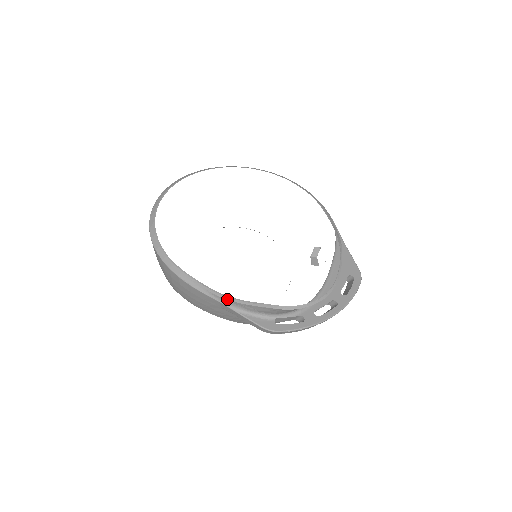
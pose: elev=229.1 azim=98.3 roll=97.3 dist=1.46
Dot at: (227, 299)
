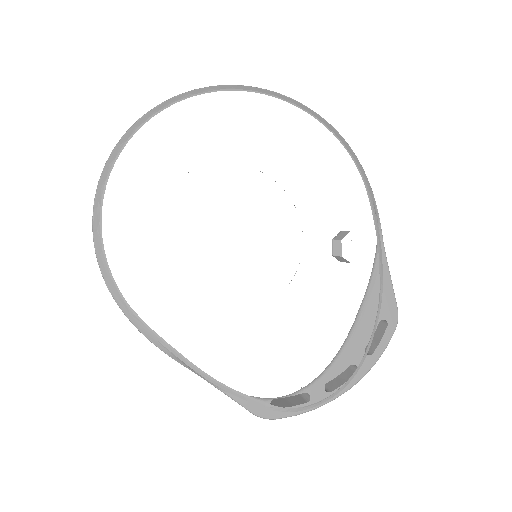
Dot at: (208, 380)
